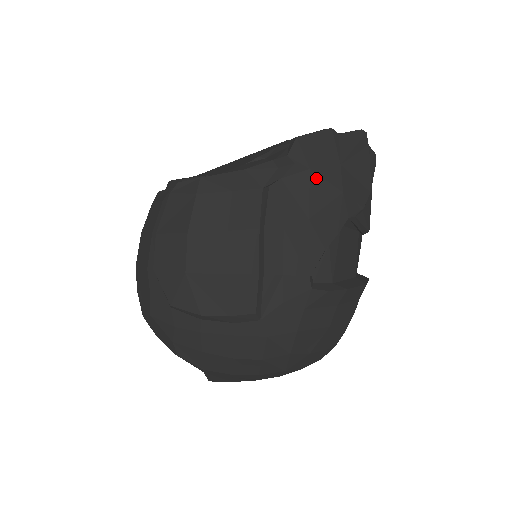
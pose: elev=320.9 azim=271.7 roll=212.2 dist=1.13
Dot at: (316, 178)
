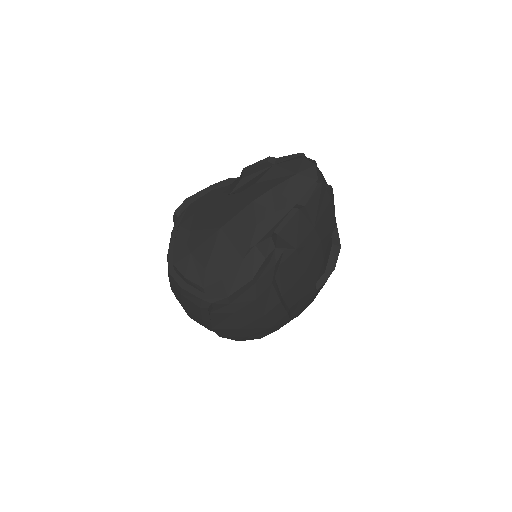
Dot at: (302, 250)
